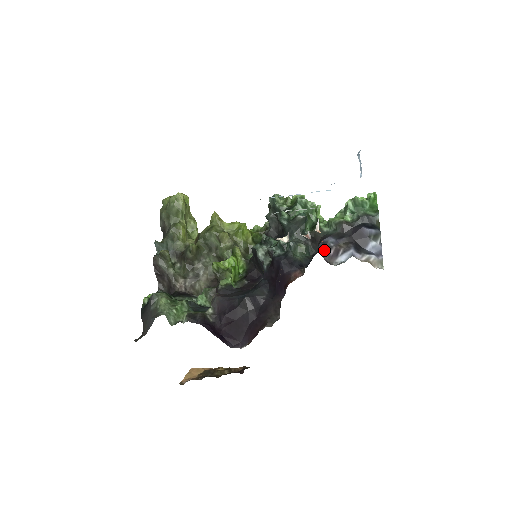
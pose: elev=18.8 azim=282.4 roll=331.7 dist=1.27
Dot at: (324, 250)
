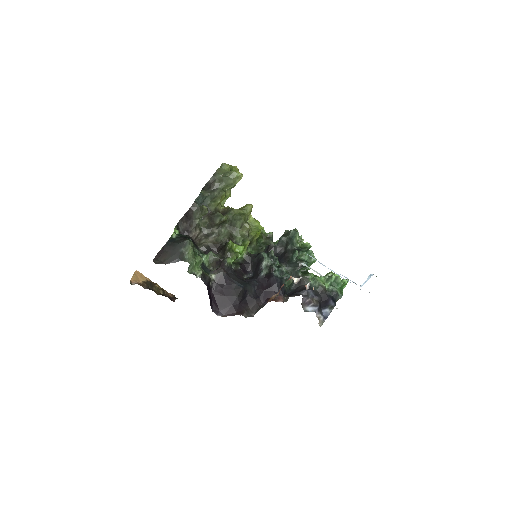
Dot at: (304, 297)
